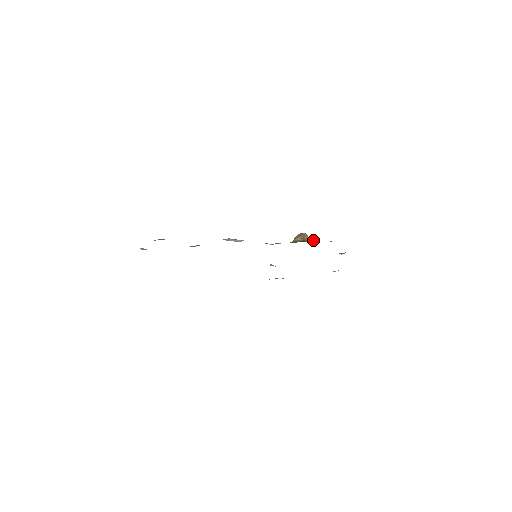
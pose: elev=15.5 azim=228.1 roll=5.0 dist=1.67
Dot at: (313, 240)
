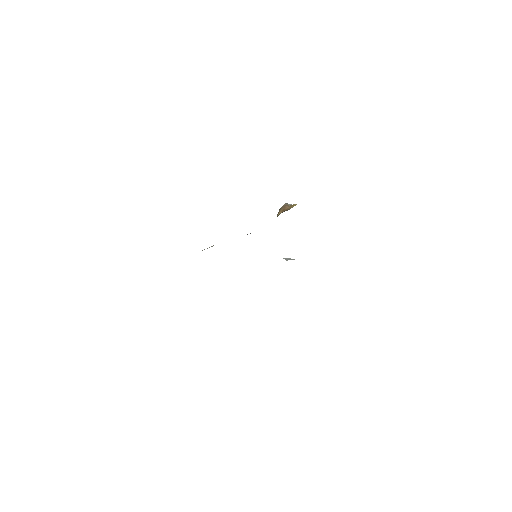
Dot at: occluded
